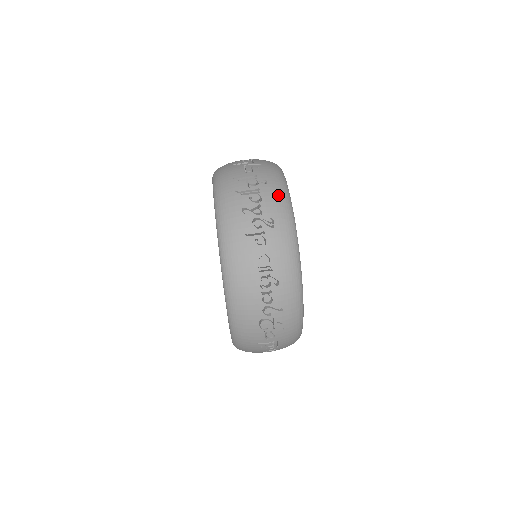
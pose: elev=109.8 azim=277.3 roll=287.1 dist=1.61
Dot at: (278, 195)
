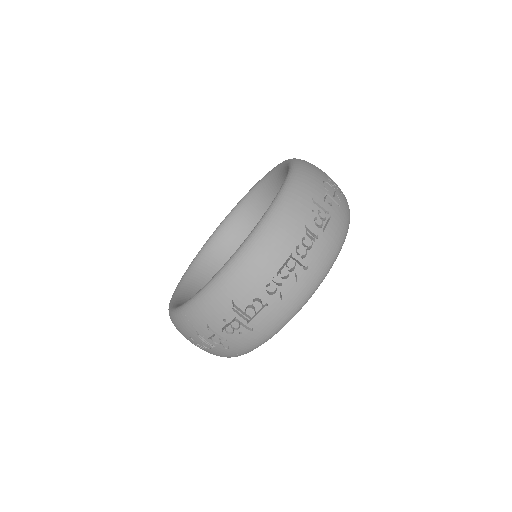
Dot at: (228, 355)
